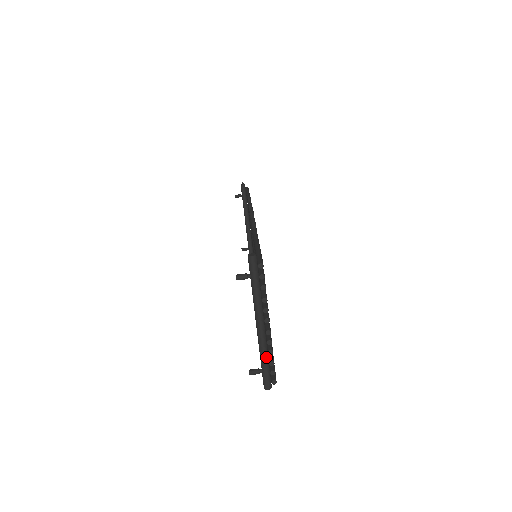
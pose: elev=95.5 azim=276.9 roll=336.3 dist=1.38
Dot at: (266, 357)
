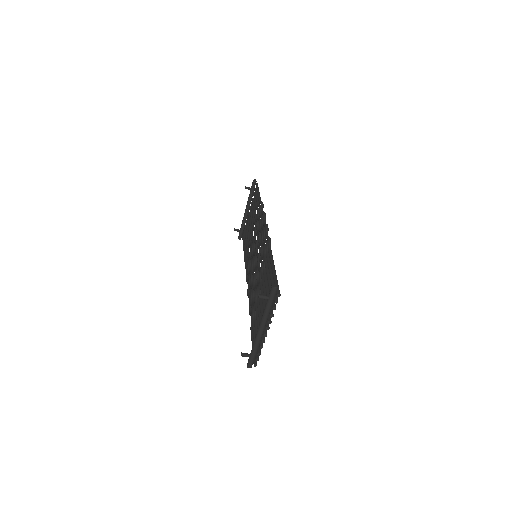
Dot at: (257, 349)
